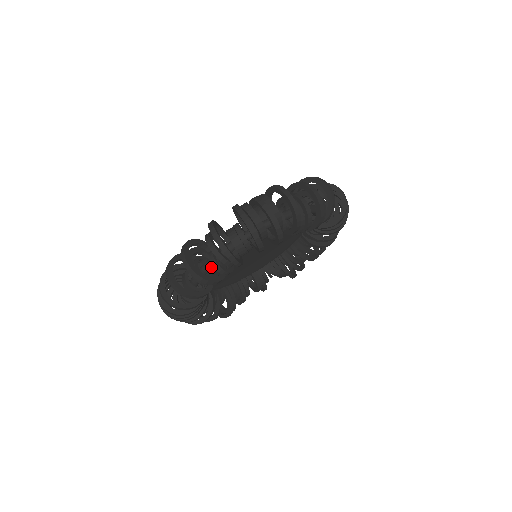
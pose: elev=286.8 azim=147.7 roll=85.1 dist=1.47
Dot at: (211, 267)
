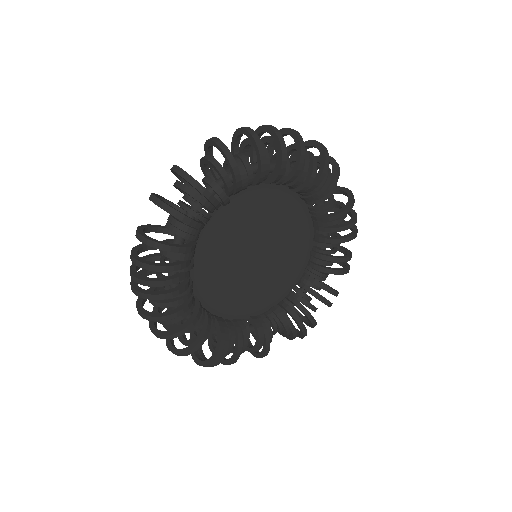
Dot at: occluded
